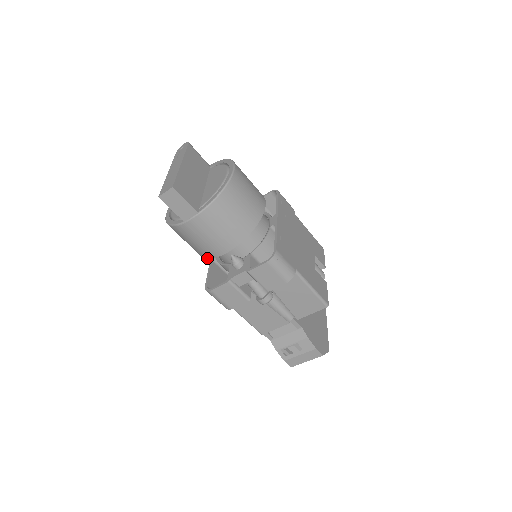
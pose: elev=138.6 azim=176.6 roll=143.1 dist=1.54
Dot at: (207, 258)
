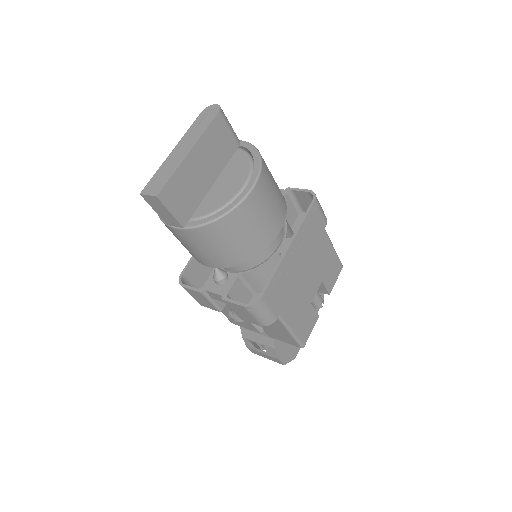
Dot at: occluded
